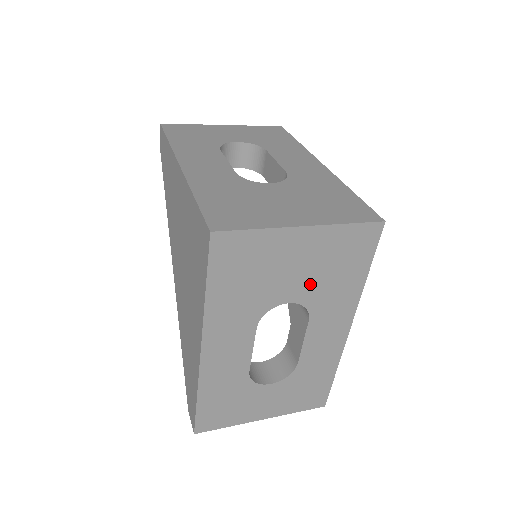
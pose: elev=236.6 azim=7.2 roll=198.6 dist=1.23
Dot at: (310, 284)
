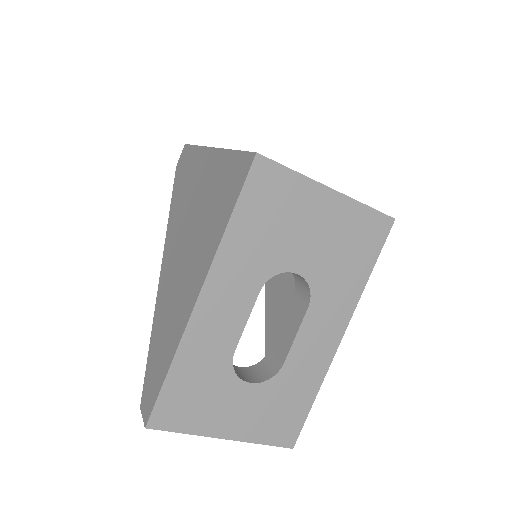
Dot at: (321, 259)
